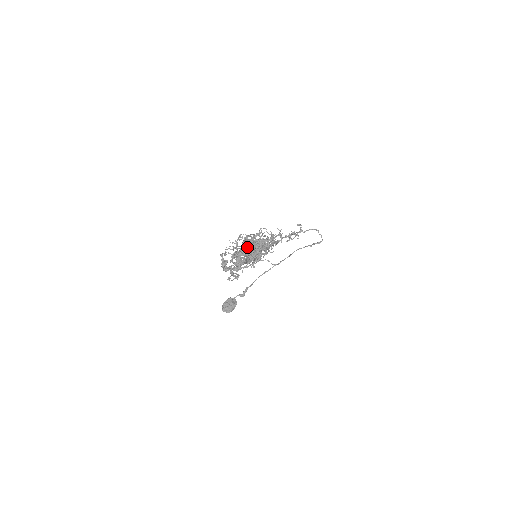
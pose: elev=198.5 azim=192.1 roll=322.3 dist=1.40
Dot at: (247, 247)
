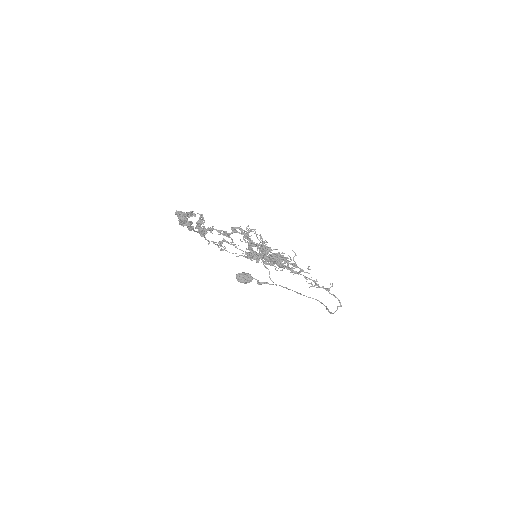
Dot at: occluded
